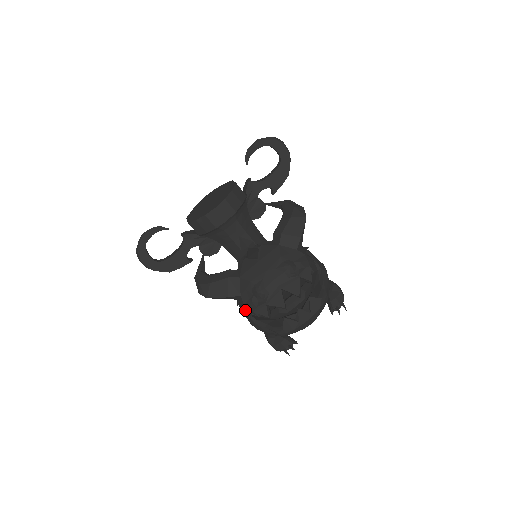
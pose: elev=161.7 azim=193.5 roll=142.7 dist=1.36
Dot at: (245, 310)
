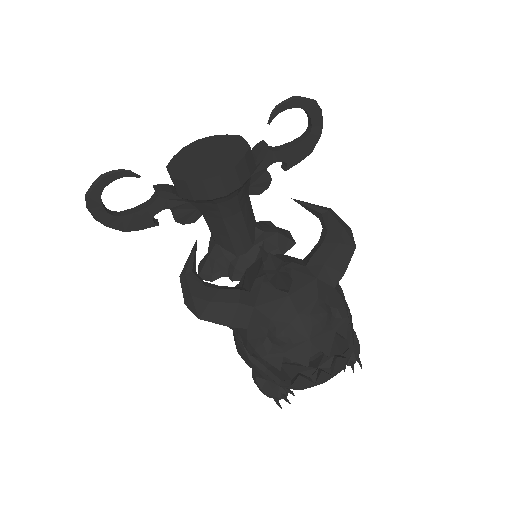
Dot at: (245, 345)
